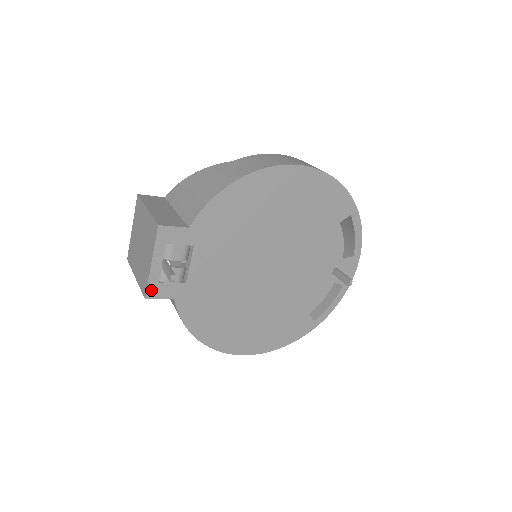
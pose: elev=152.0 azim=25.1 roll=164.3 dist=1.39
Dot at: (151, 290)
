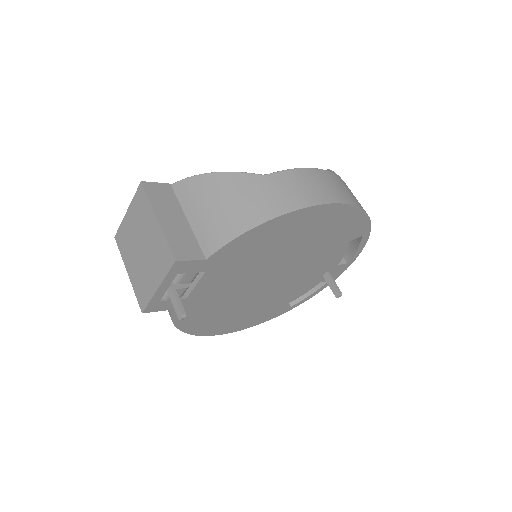
Dot at: (150, 306)
